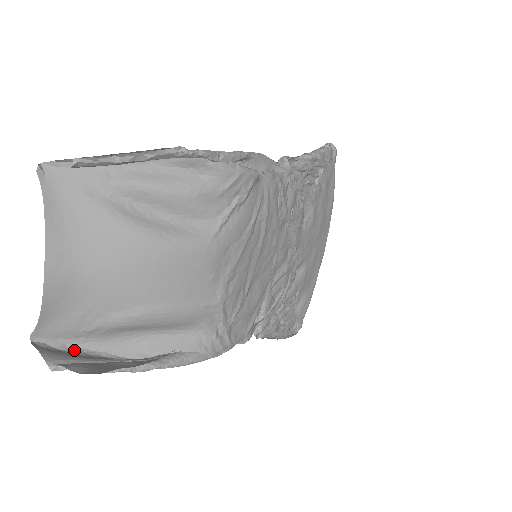
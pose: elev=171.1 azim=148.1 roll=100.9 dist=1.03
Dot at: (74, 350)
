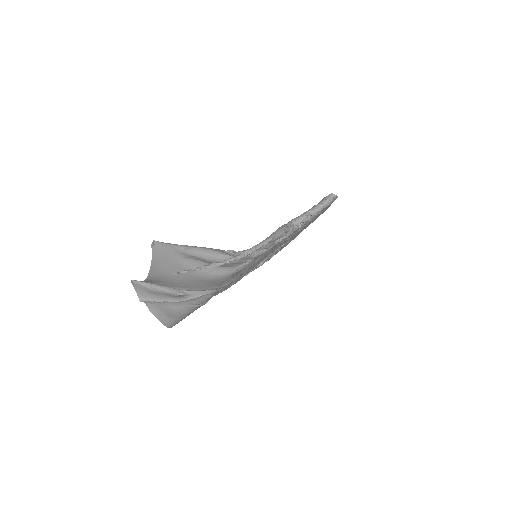
Dot at: (150, 286)
